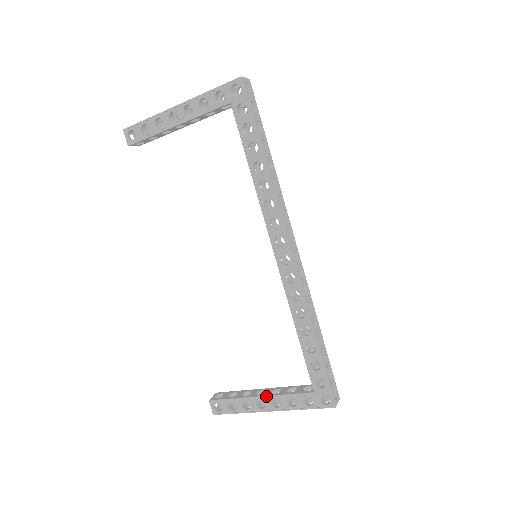
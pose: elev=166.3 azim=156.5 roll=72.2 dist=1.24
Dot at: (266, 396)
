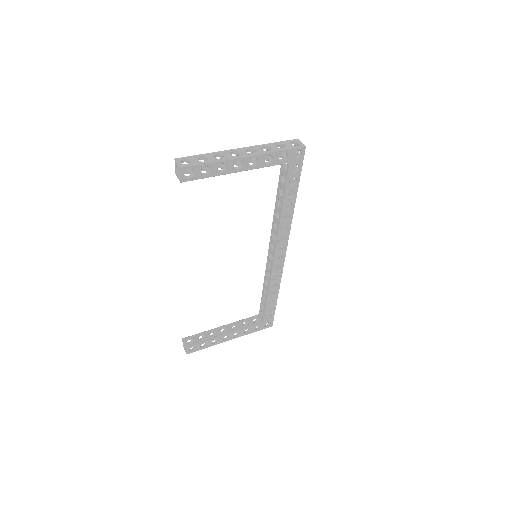
Dot at: (232, 333)
